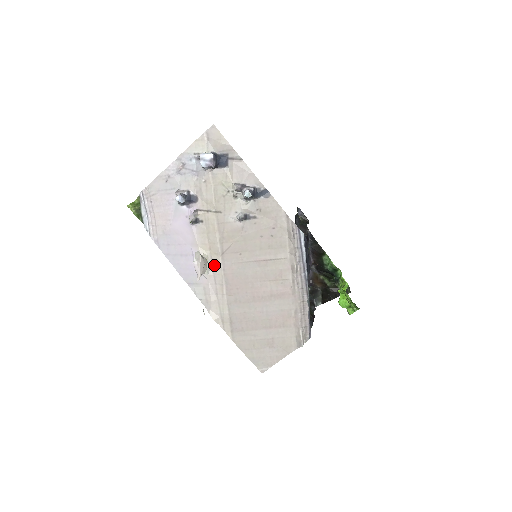
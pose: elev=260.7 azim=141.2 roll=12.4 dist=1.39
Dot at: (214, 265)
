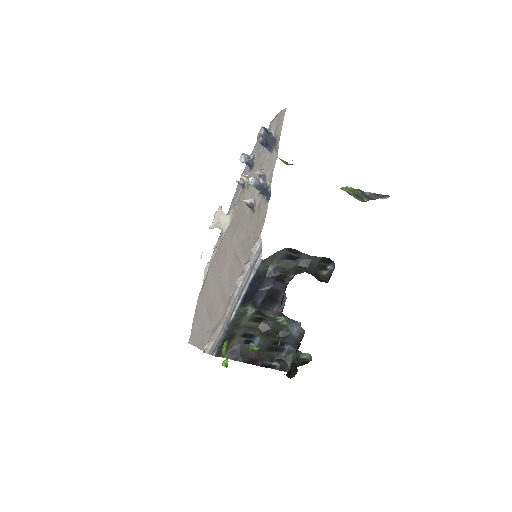
Dot at: occluded
